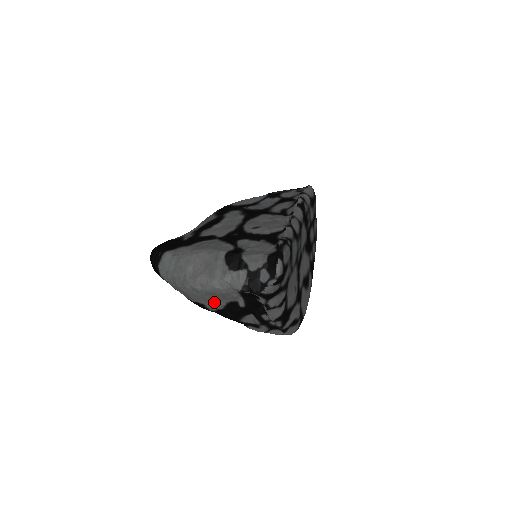
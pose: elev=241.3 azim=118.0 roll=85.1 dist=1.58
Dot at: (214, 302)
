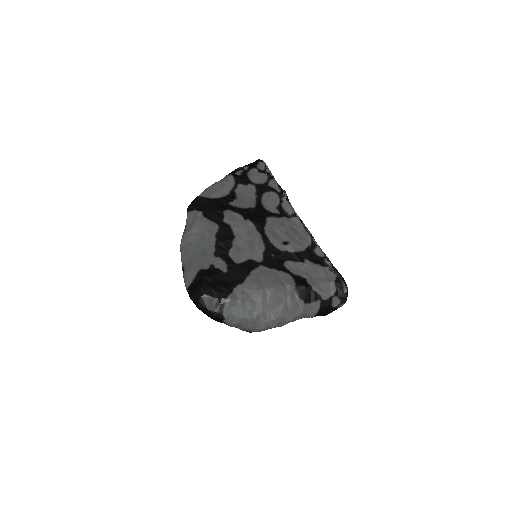
Dot at: occluded
